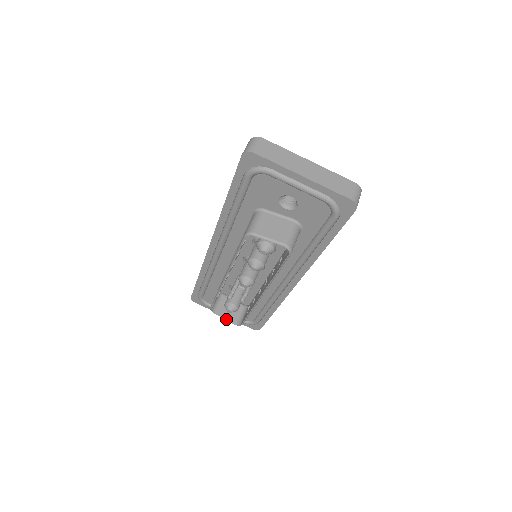
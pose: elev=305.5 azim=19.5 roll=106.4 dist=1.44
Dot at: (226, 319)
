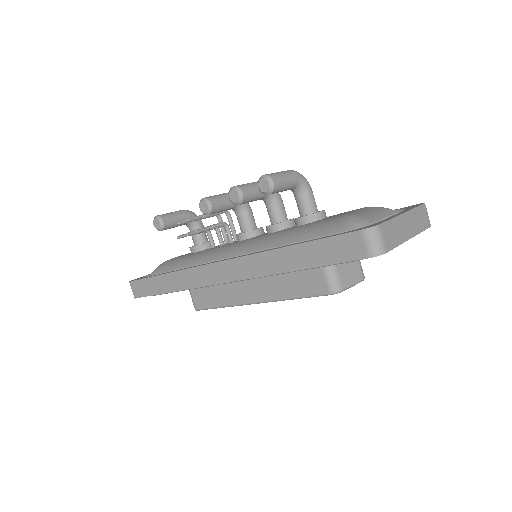
Dot at: occluded
